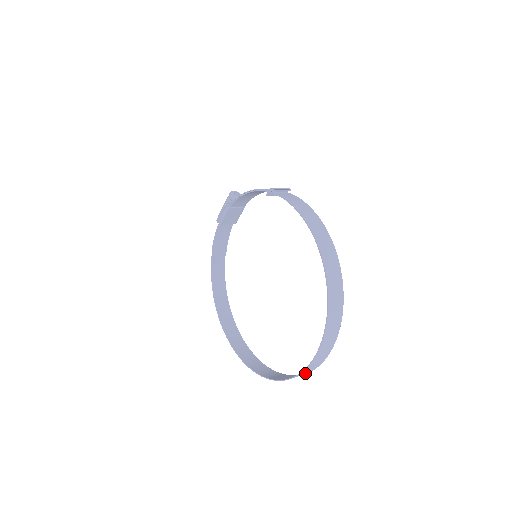
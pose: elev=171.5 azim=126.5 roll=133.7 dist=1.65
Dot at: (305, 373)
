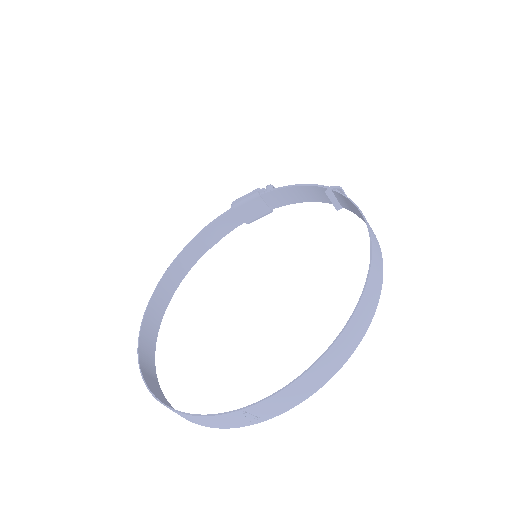
Dot at: (230, 422)
